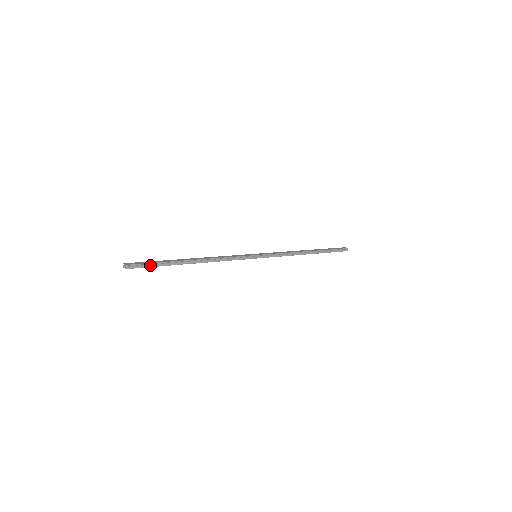
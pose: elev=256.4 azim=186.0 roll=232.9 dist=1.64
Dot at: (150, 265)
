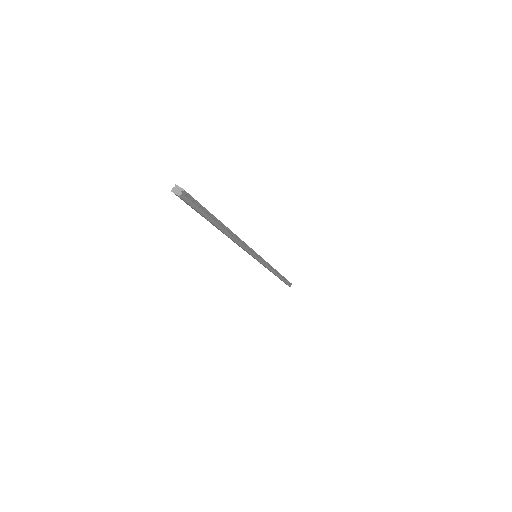
Dot at: (200, 208)
